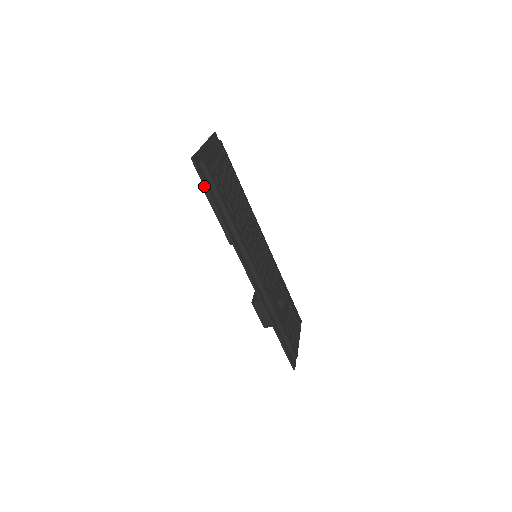
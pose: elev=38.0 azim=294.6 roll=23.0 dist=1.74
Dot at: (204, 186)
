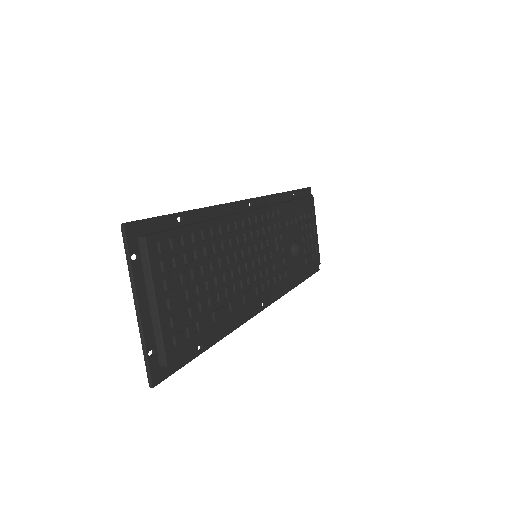
Dot at: (181, 366)
